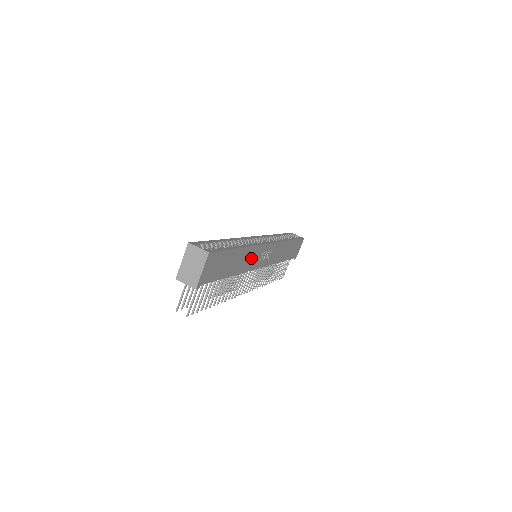
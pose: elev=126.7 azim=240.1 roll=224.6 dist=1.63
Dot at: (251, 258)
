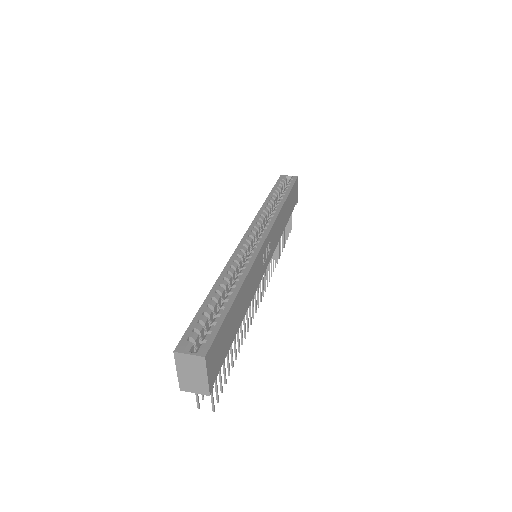
Dot at: (253, 278)
